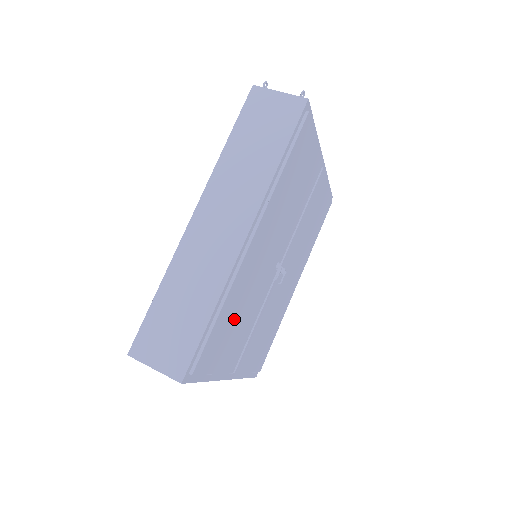
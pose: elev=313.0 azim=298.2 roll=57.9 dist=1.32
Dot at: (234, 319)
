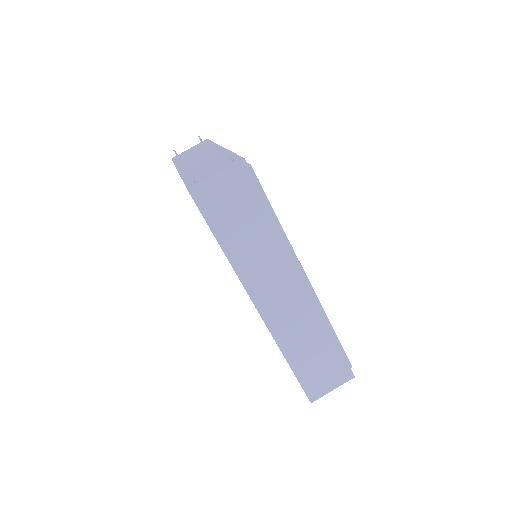
Dot at: occluded
